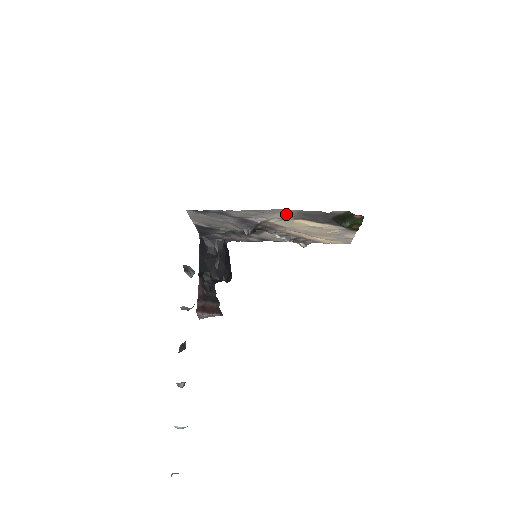
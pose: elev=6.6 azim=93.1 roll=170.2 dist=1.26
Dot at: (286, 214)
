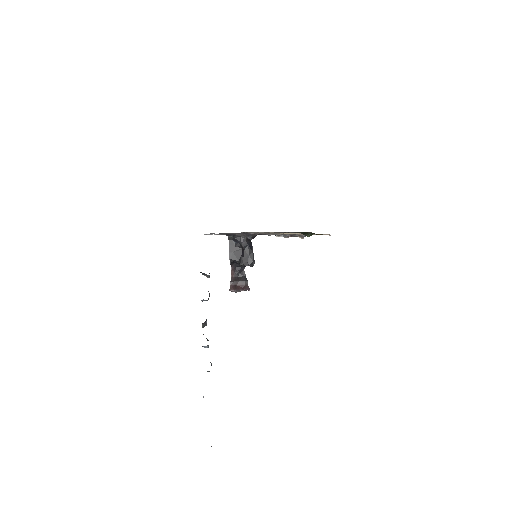
Dot at: (263, 232)
